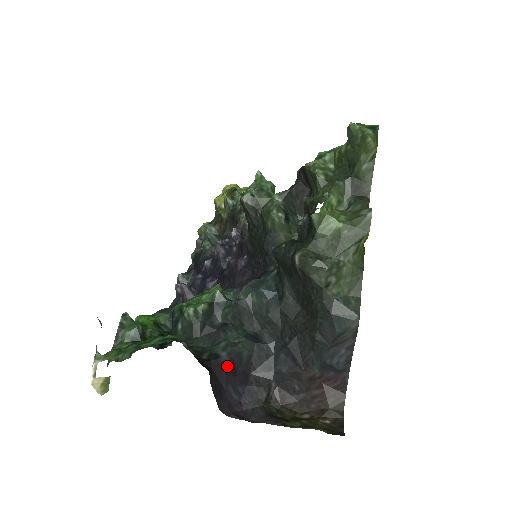
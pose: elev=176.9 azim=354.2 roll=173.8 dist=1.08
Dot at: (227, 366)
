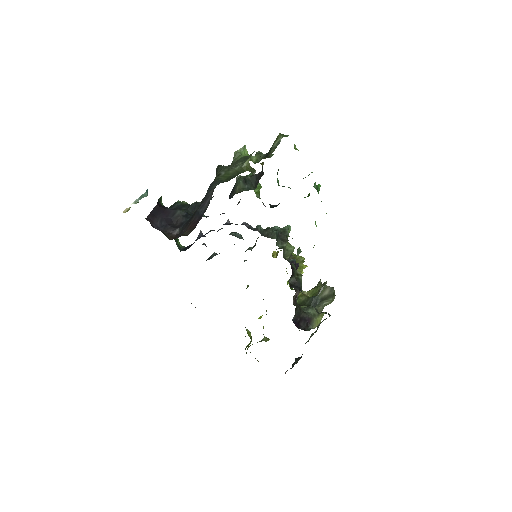
Dot at: (166, 210)
